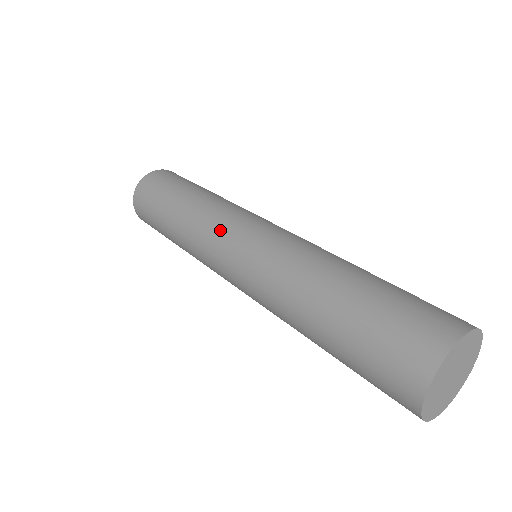
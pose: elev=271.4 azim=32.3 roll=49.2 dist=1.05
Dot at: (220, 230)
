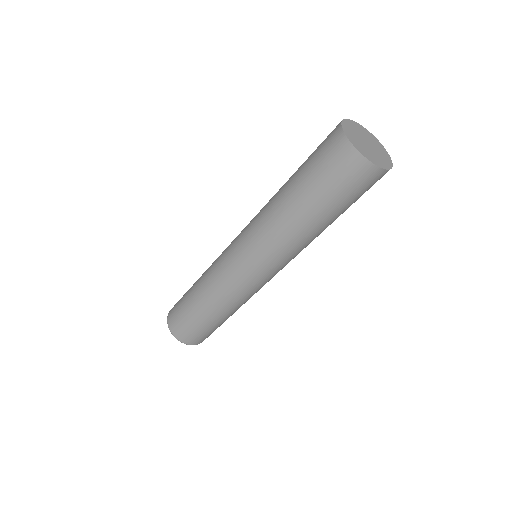
Dot at: (225, 249)
